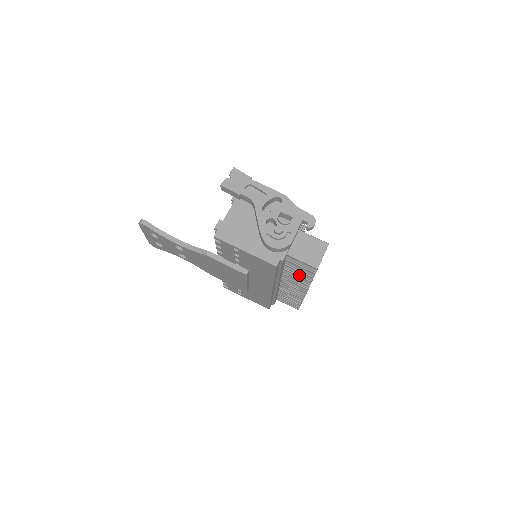
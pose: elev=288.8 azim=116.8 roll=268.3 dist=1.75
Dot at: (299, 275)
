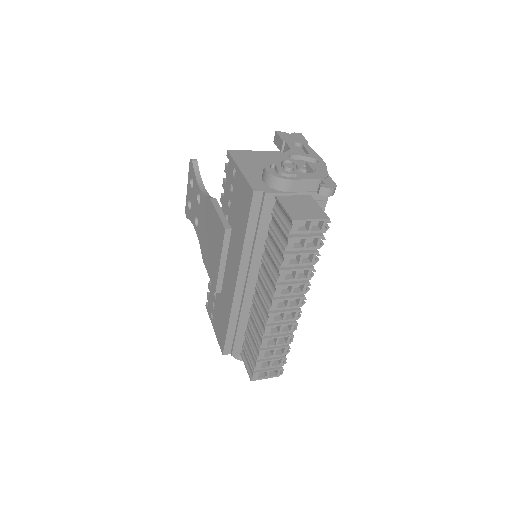
Dot at: (274, 255)
